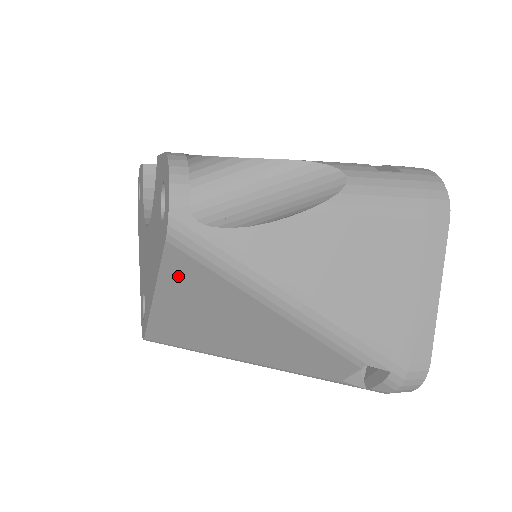
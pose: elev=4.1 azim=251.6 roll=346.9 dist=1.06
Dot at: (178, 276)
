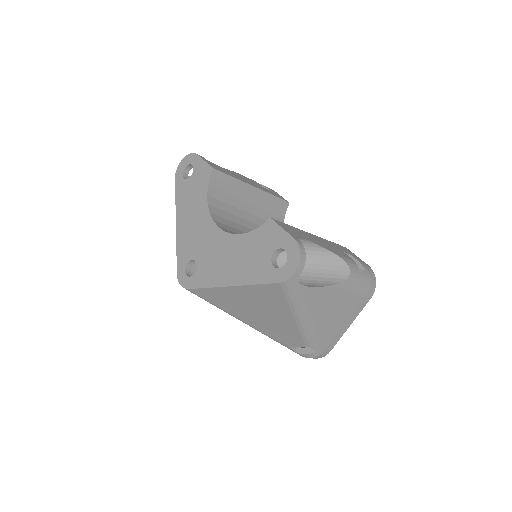
Dot at: (263, 290)
